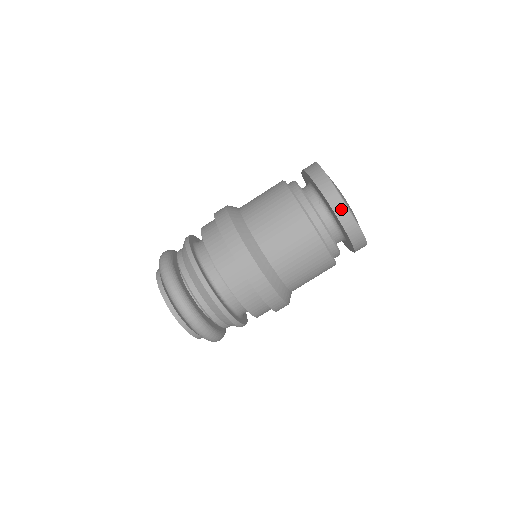
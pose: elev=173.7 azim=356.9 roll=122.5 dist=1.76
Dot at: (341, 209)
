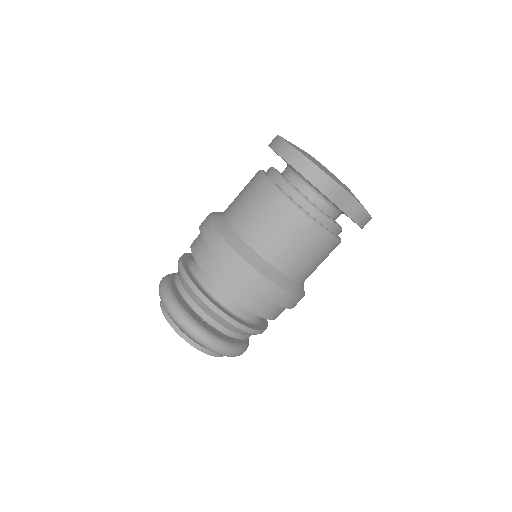
Dot at: (279, 145)
